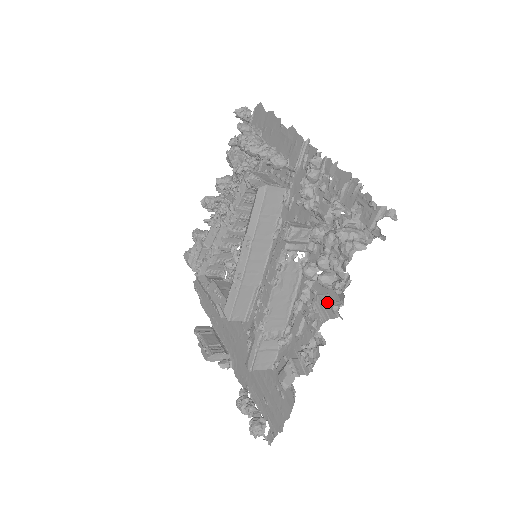
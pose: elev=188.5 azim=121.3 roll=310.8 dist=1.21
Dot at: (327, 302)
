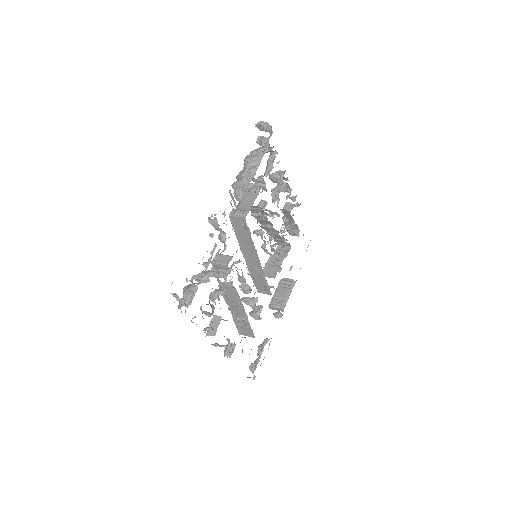
Dot at: (216, 322)
